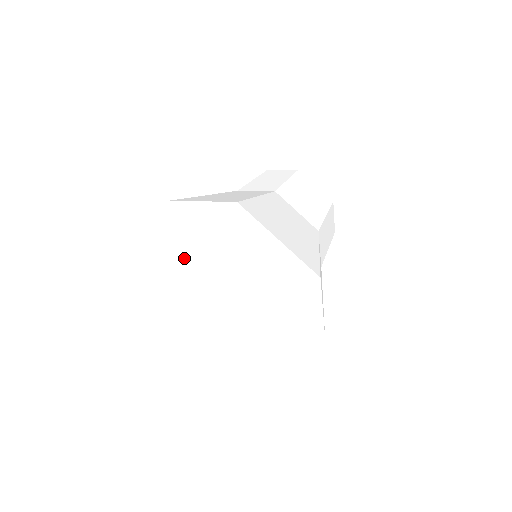
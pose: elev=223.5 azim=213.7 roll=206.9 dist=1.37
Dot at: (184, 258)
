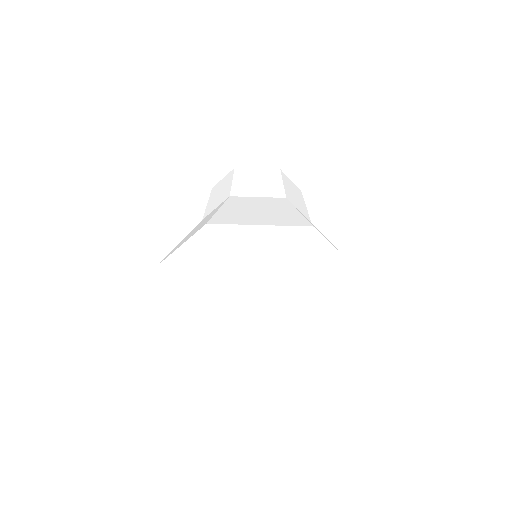
Dot at: (265, 264)
